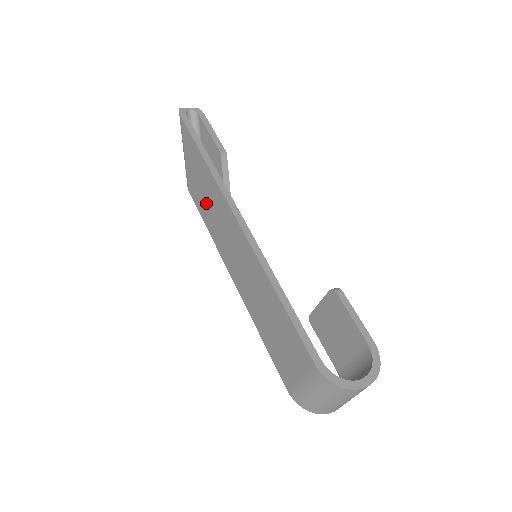
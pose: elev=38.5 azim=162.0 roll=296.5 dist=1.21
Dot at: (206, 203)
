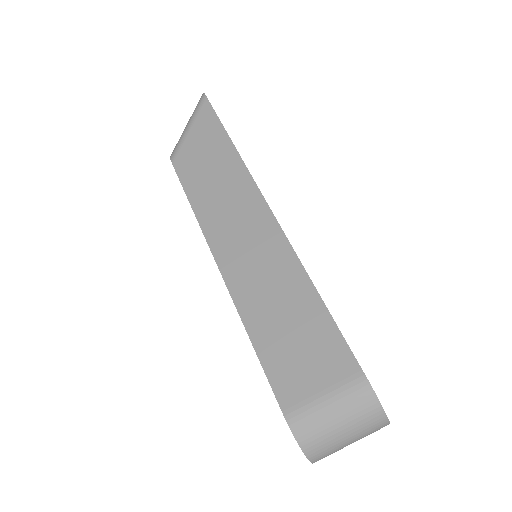
Dot at: (208, 180)
